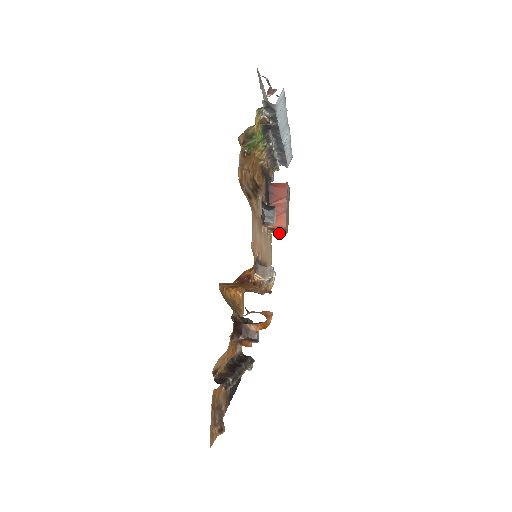
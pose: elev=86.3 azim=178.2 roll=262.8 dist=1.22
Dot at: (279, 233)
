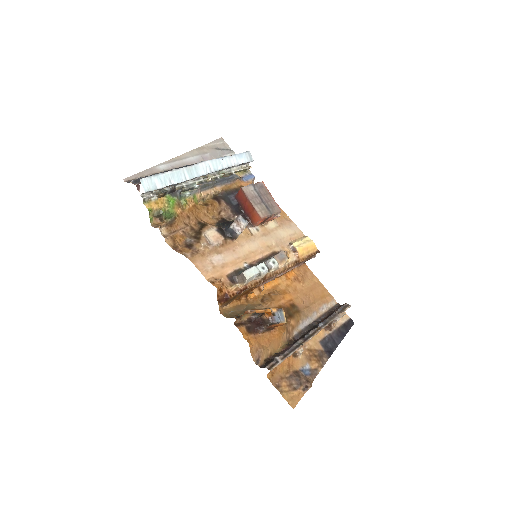
Dot at: (275, 217)
